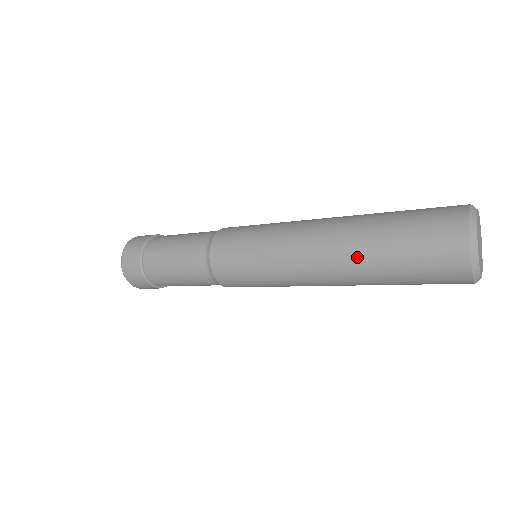
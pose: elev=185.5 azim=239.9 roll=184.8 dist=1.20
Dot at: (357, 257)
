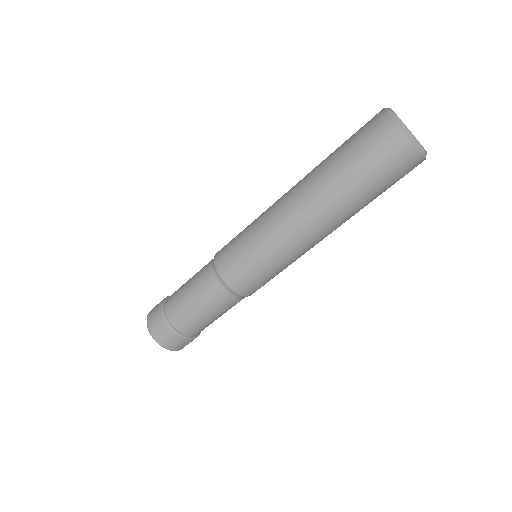
Dot at: (333, 198)
